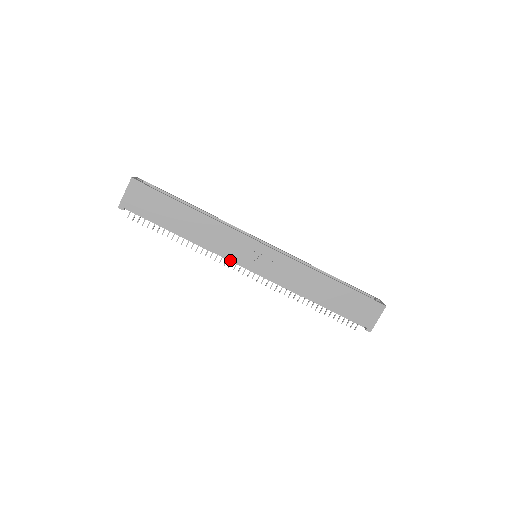
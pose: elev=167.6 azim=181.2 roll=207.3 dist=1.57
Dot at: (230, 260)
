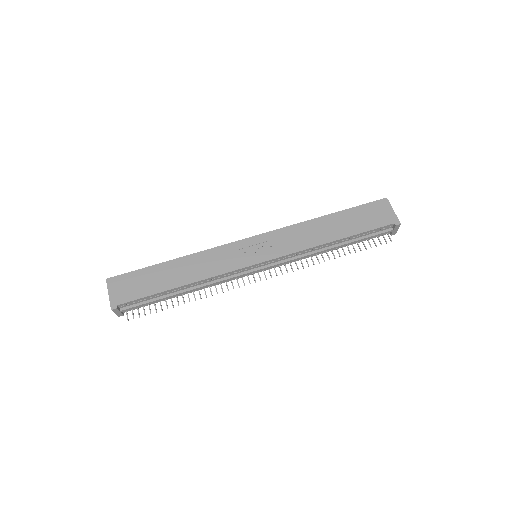
Dot at: (239, 275)
